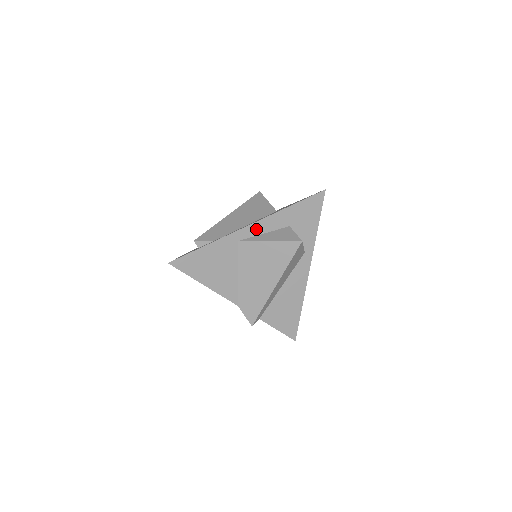
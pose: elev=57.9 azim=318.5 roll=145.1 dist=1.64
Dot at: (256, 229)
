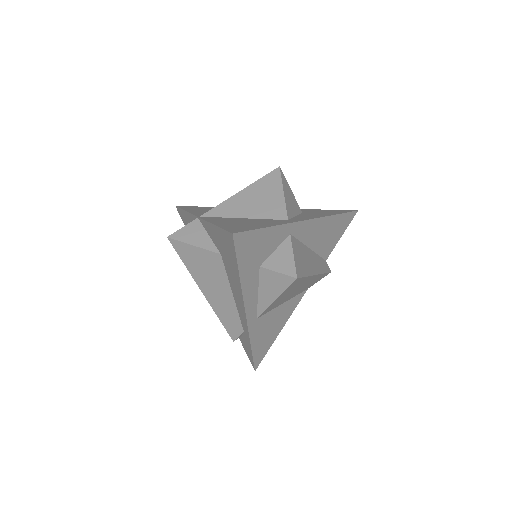
Dot at: (251, 305)
